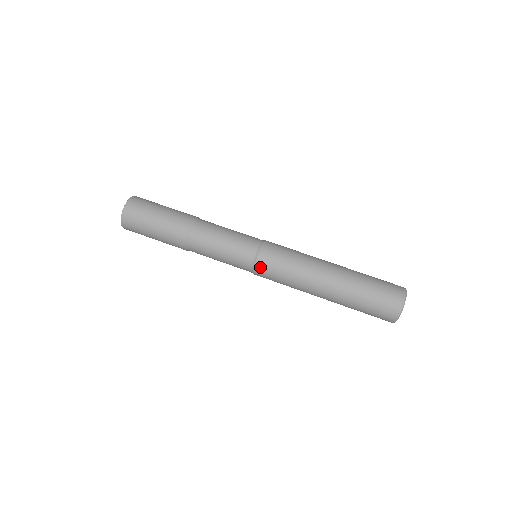
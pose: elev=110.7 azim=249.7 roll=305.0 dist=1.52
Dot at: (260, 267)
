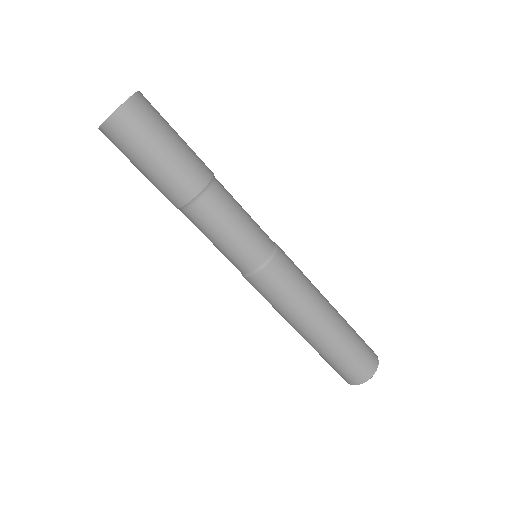
Dot at: (247, 280)
